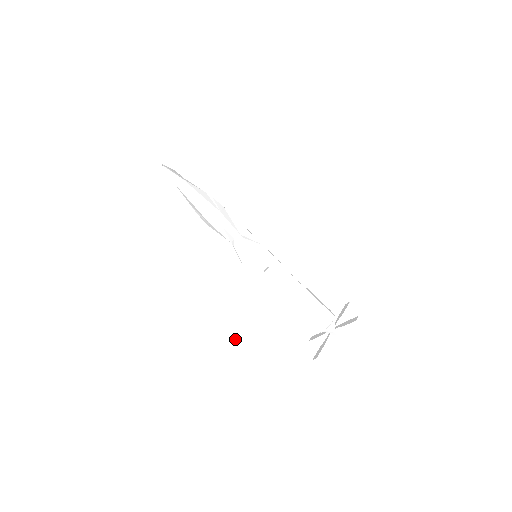
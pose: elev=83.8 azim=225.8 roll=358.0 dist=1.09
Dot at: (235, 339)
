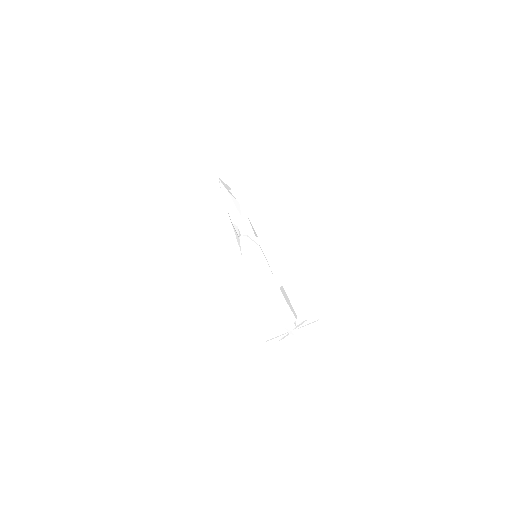
Dot at: (221, 311)
